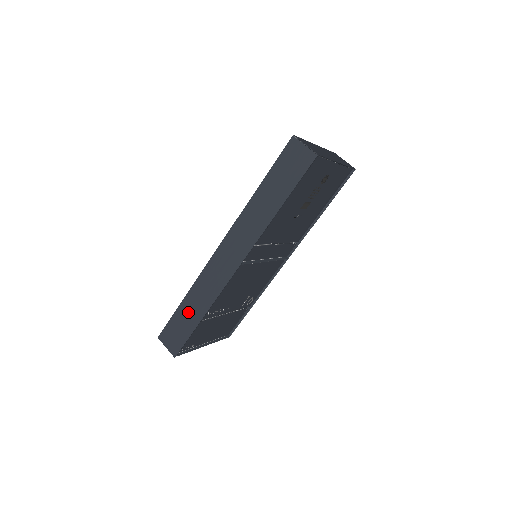
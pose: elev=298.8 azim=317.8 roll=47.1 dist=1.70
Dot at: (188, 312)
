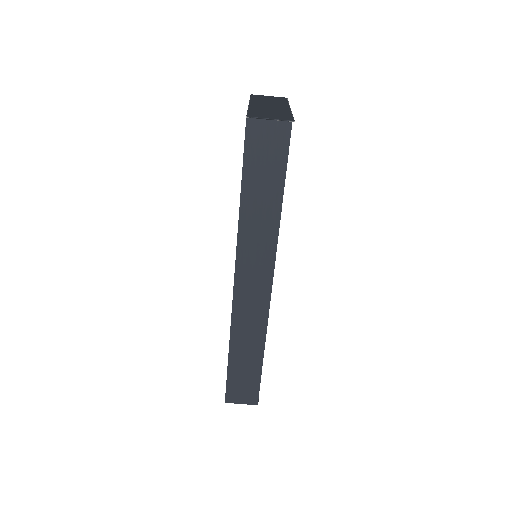
Dot at: (243, 361)
